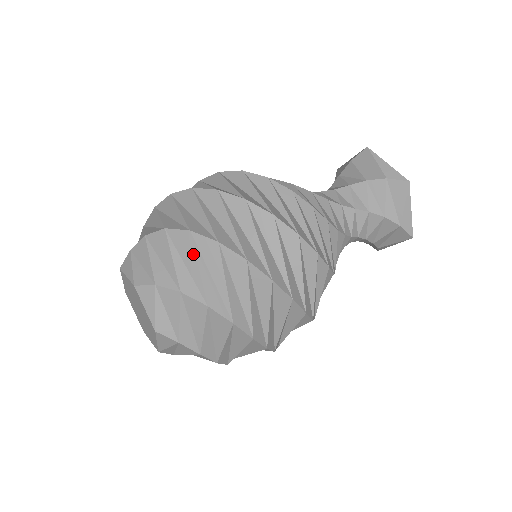
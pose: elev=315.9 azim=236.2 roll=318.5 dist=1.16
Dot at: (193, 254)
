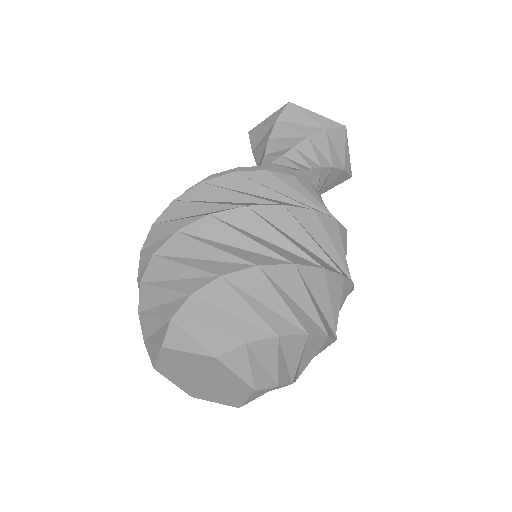
Dot at: (271, 289)
